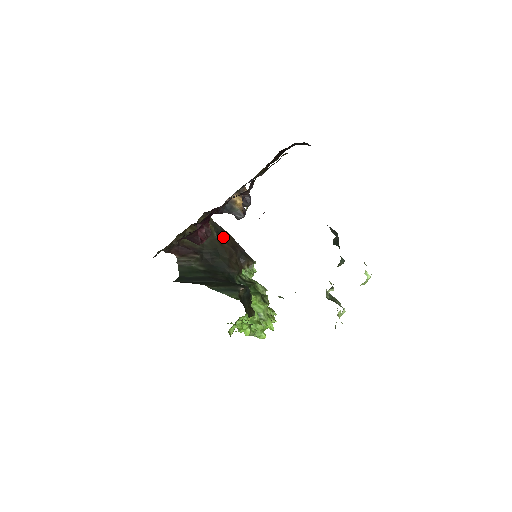
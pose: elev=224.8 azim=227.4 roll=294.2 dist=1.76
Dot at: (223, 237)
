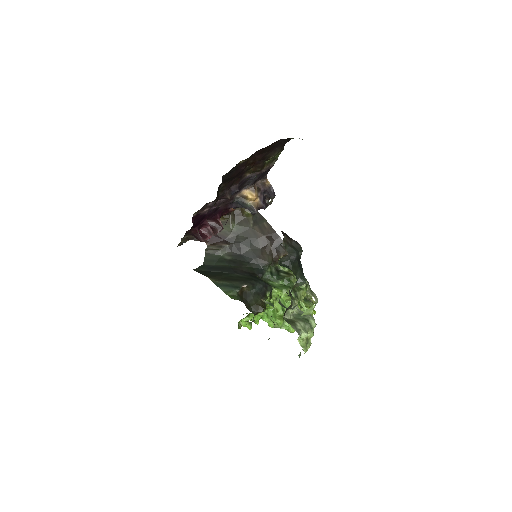
Dot at: (260, 226)
